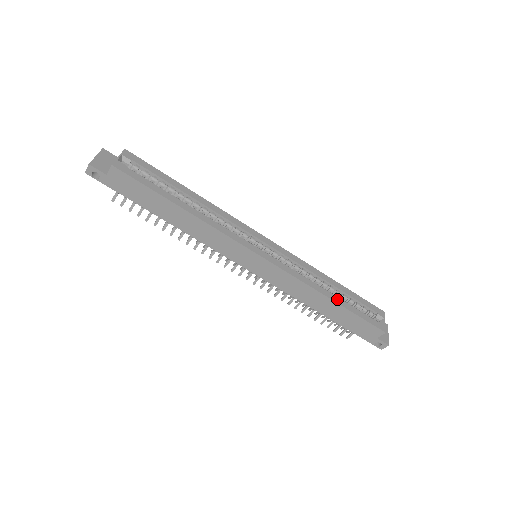
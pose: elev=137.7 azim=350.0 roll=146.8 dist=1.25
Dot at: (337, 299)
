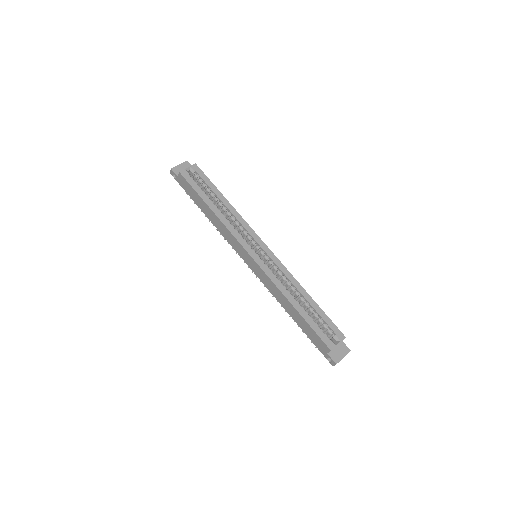
Dot at: (299, 308)
